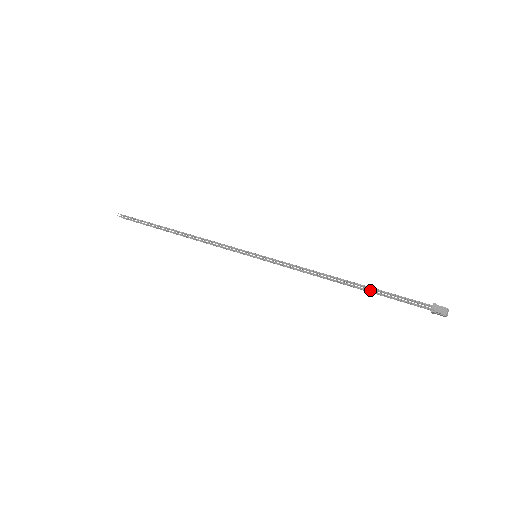
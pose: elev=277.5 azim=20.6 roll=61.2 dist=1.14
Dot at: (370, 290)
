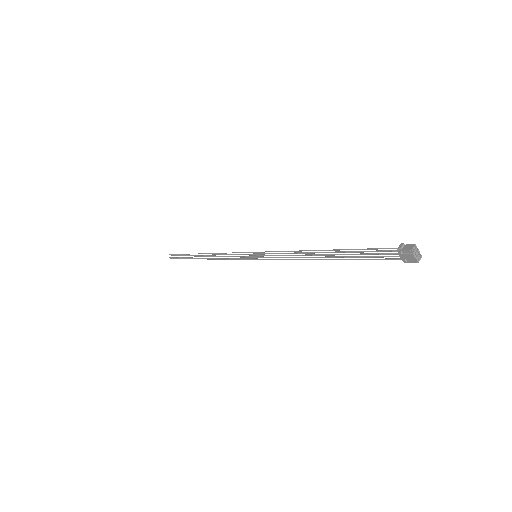
Dot at: (343, 251)
